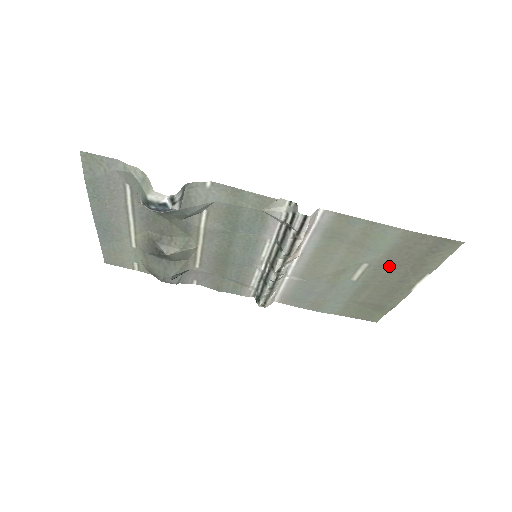
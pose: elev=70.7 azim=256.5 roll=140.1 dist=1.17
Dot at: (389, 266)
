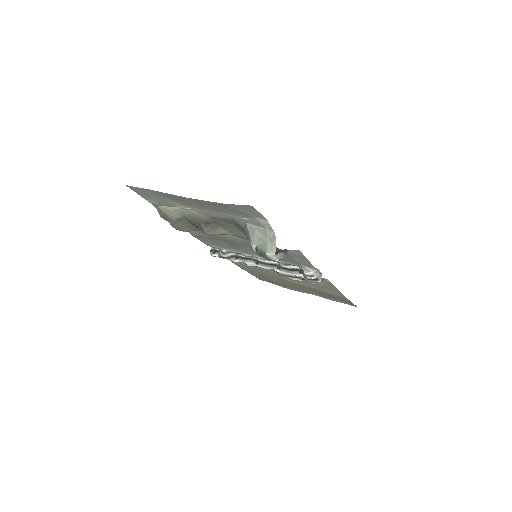
Dot at: (313, 289)
